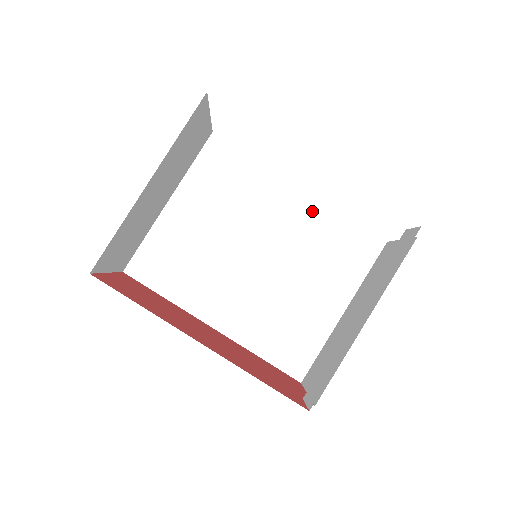
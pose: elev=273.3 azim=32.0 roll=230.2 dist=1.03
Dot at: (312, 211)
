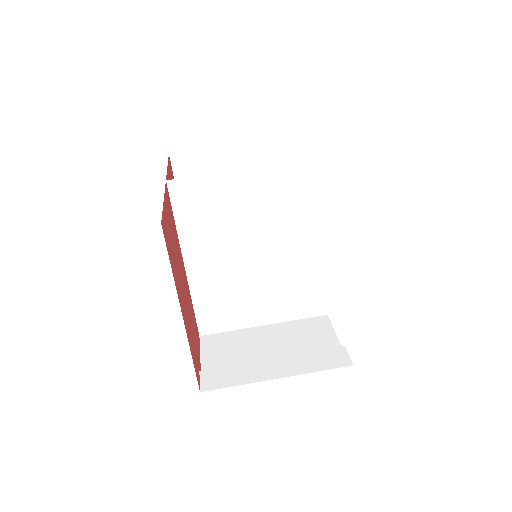
Dot at: (314, 263)
